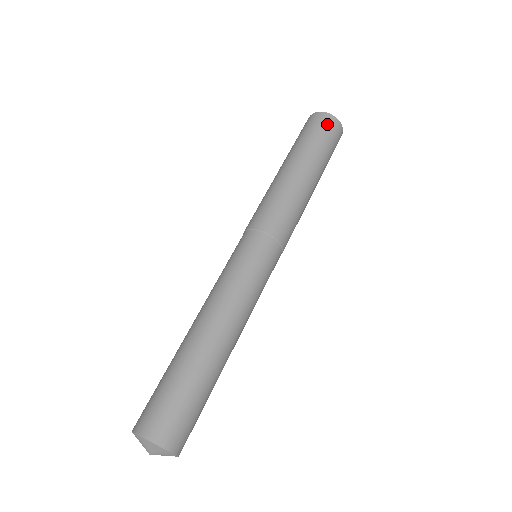
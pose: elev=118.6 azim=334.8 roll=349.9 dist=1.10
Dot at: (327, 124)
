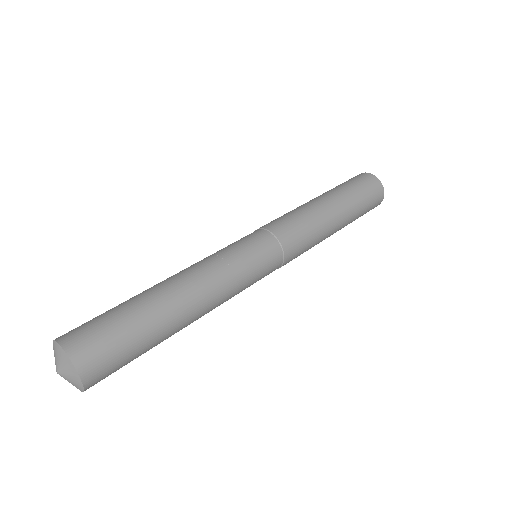
Dot at: (368, 181)
